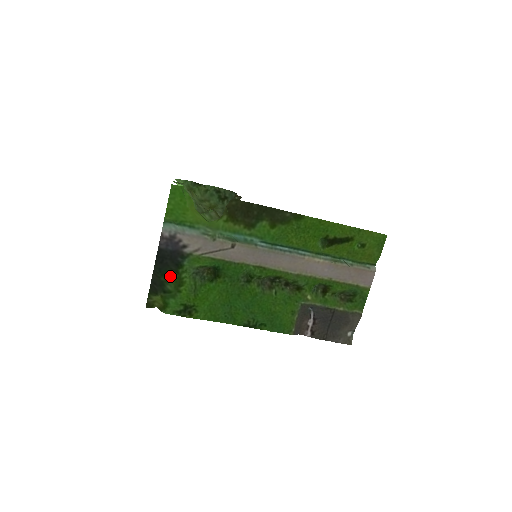
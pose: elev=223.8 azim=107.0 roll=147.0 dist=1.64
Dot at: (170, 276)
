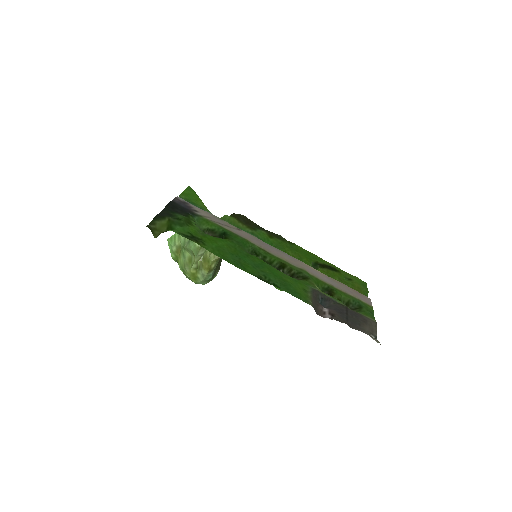
Dot at: (180, 216)
